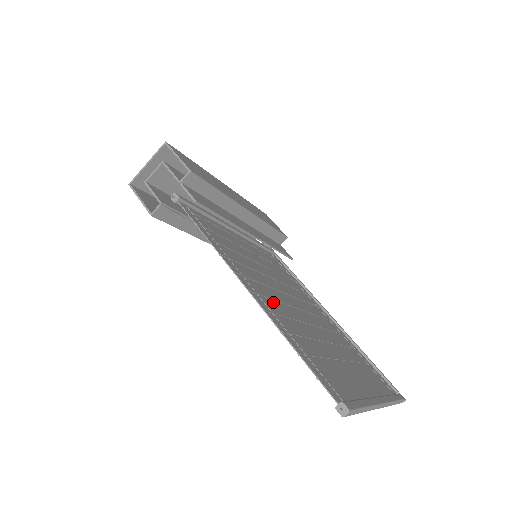
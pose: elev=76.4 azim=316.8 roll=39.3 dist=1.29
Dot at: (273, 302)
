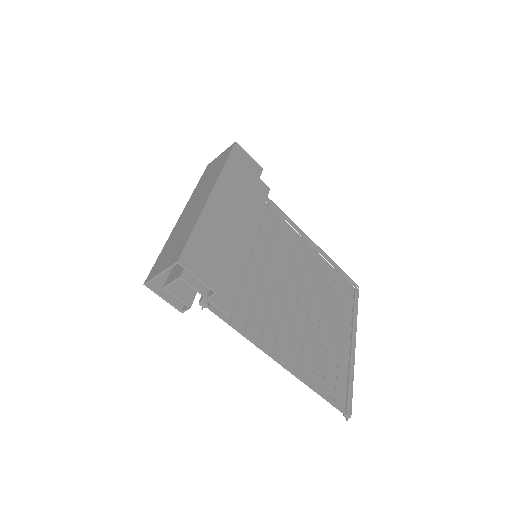
Dot at: (293, 342)
